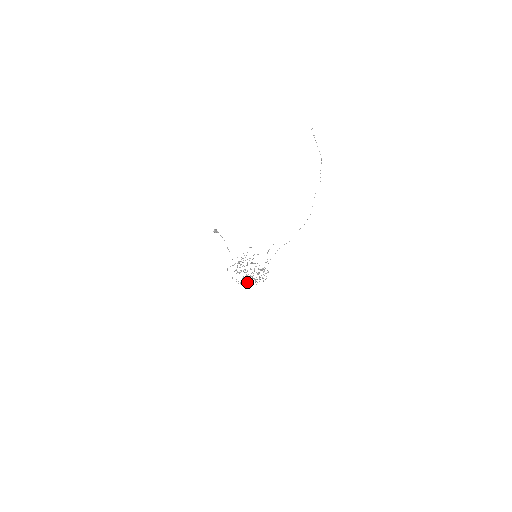
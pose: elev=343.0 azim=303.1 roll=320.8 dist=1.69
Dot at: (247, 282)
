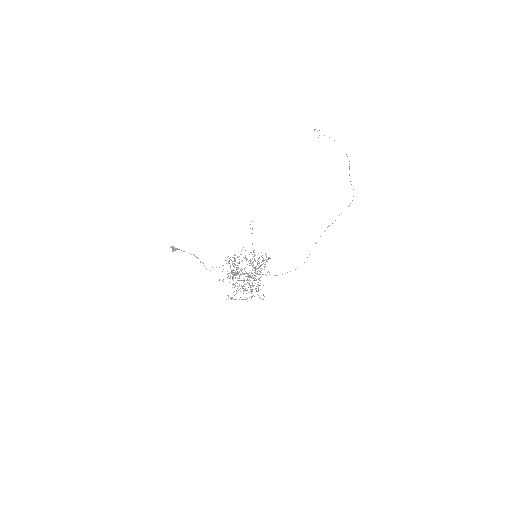
Dot at: occluded
